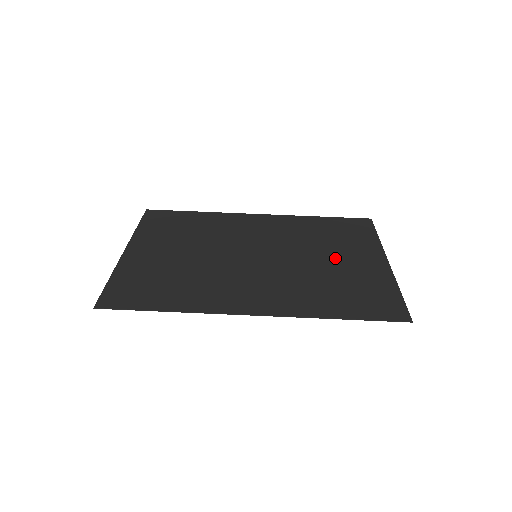
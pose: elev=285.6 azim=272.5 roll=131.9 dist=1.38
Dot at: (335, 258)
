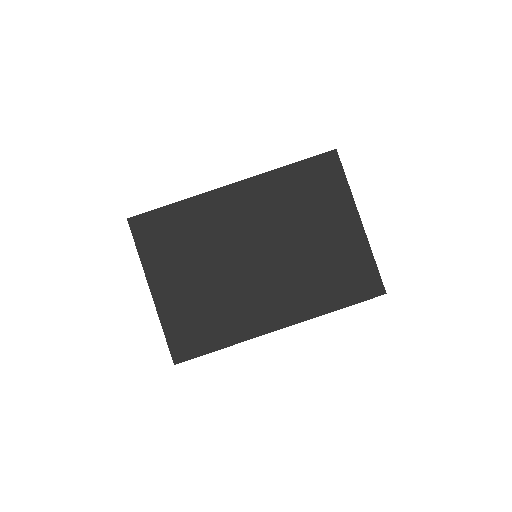
Dot at: (319, 234)
